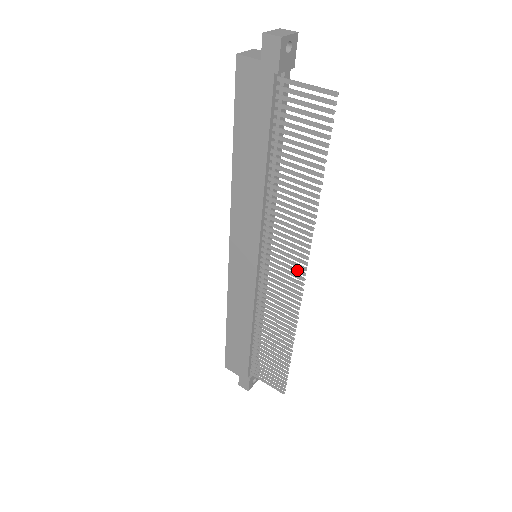
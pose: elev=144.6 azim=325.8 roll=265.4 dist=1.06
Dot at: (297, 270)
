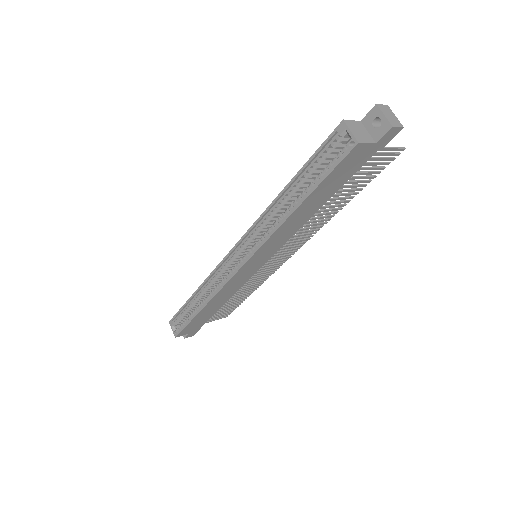
Dot at: (296, 249)
